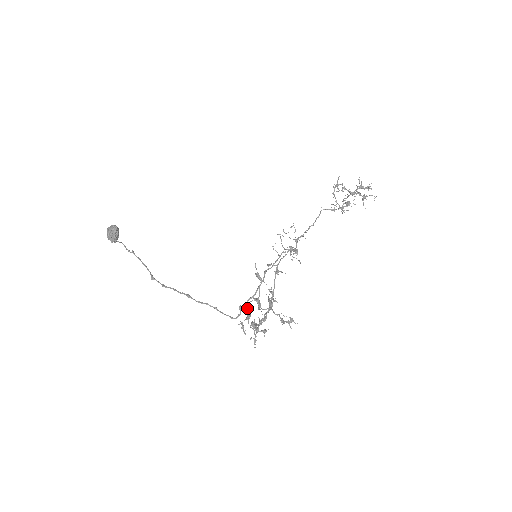
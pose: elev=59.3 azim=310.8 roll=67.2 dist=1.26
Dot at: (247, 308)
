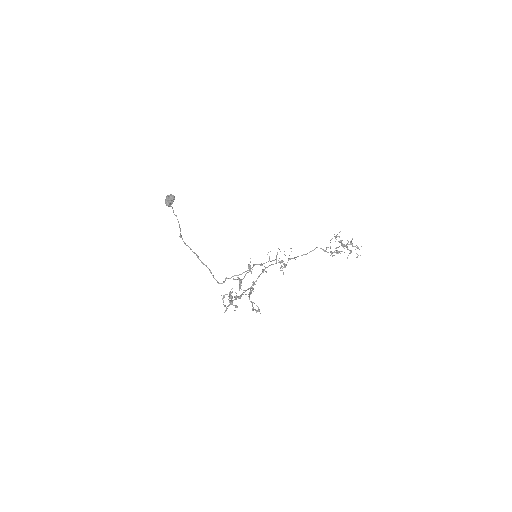
Dot at: occluded
